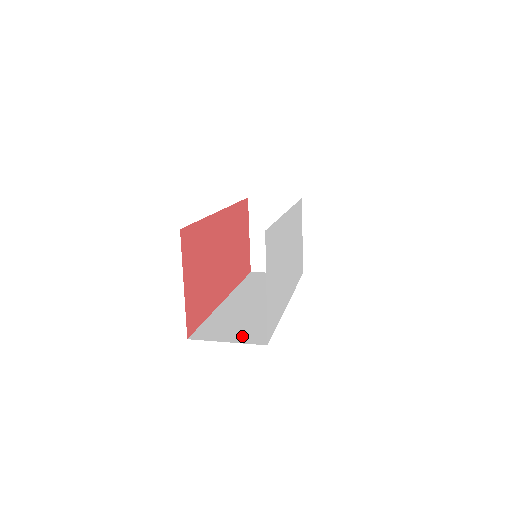
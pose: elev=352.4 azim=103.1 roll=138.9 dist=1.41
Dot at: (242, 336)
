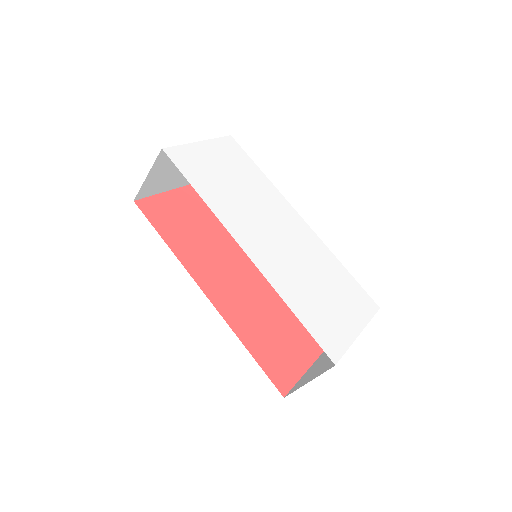
Dot at: occluded
